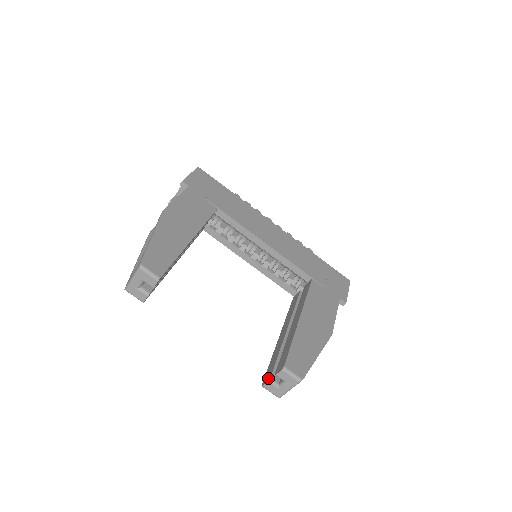
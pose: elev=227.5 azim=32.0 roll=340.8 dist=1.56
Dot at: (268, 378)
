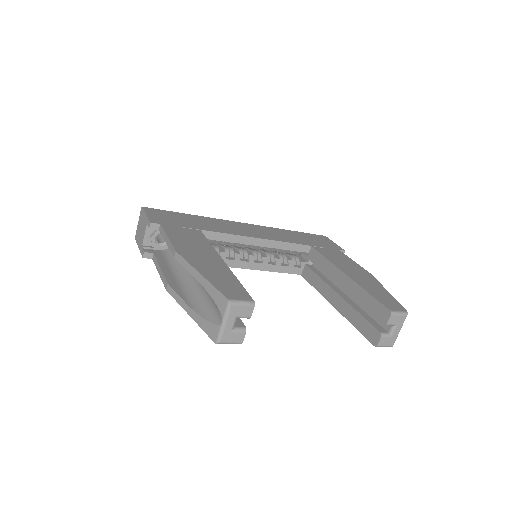
Dot at: (377, 335)
